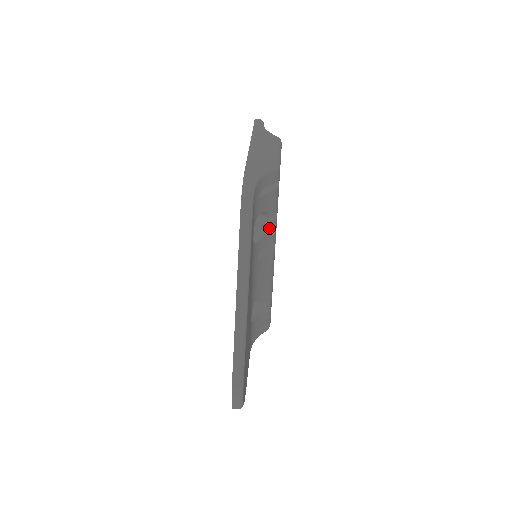
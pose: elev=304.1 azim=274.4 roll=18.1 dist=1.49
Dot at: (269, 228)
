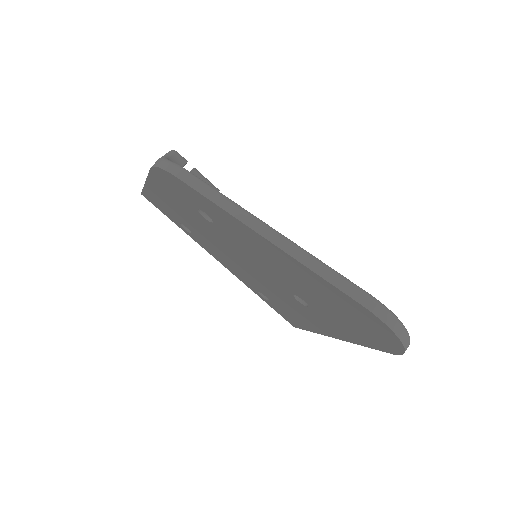
Dot at: occluded
